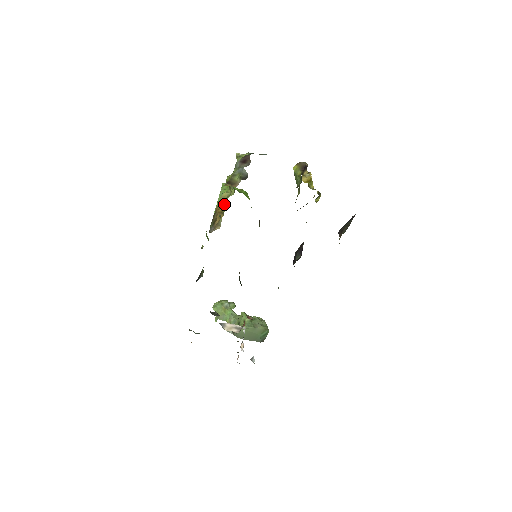
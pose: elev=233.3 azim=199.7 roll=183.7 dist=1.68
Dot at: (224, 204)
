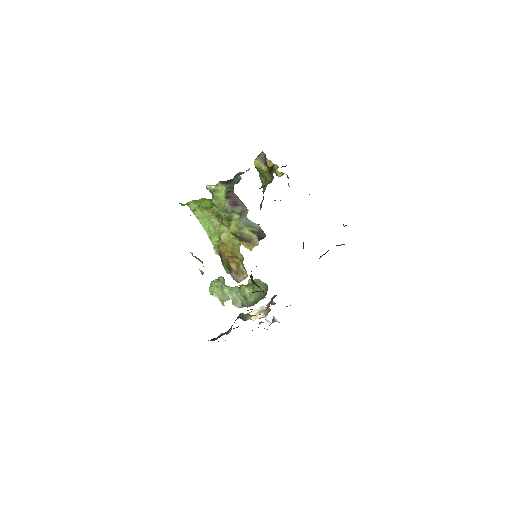
Dot at: (235, 251)
